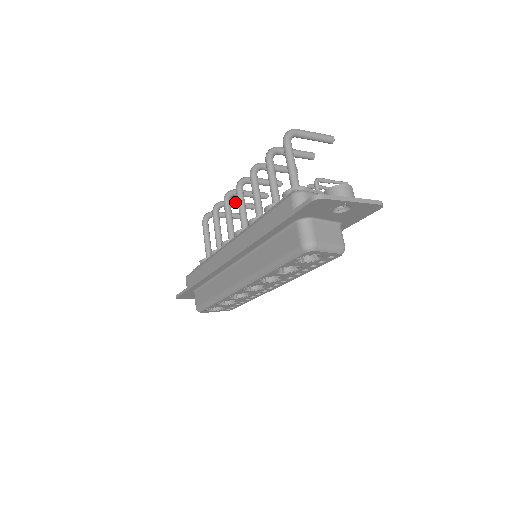
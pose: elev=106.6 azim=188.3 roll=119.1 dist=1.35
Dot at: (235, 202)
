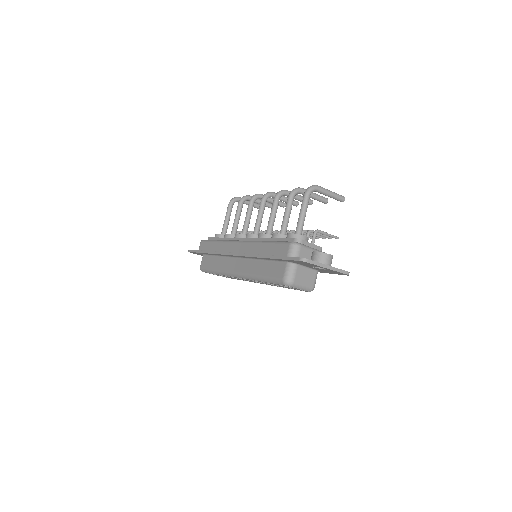
Dot at: (259, 199)
